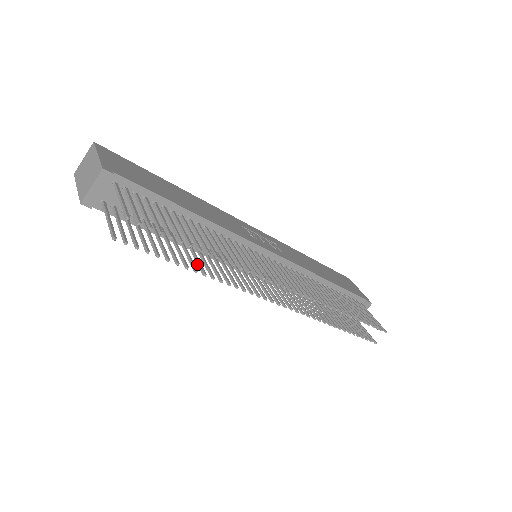
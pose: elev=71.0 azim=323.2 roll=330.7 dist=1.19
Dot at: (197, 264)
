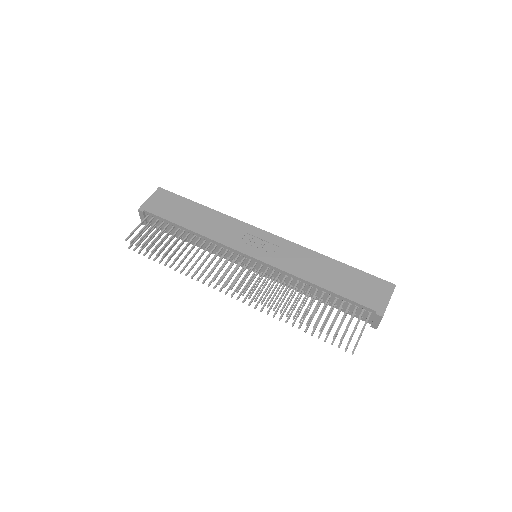
Dot at: occluded
